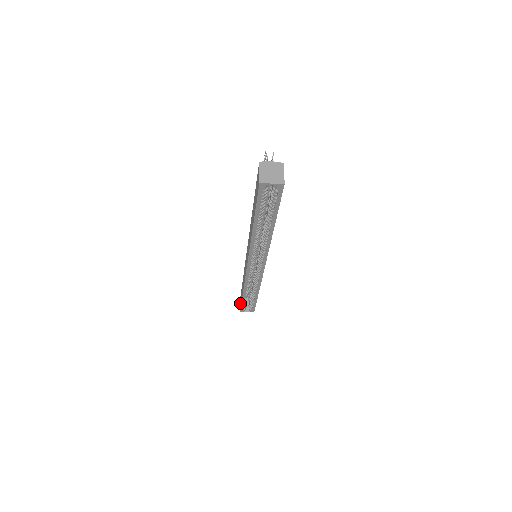
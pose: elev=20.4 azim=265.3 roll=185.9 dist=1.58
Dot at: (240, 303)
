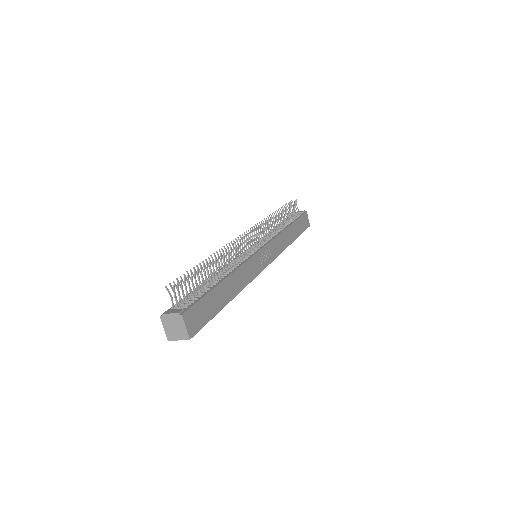
Dot at: occluded
